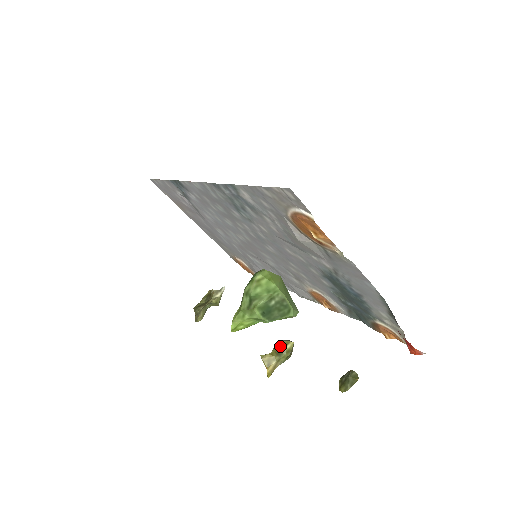
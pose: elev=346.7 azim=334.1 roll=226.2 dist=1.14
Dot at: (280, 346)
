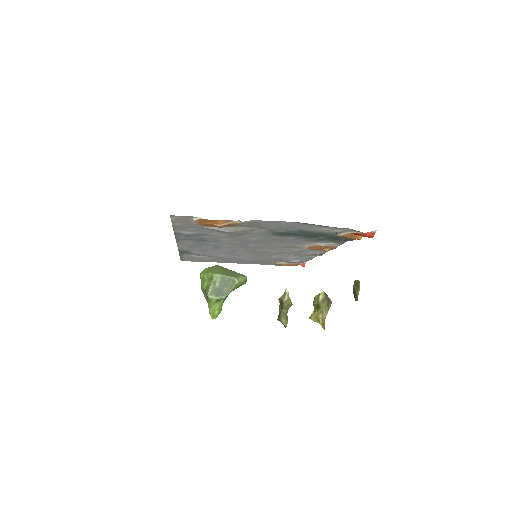
Dot at: (315, 301)
